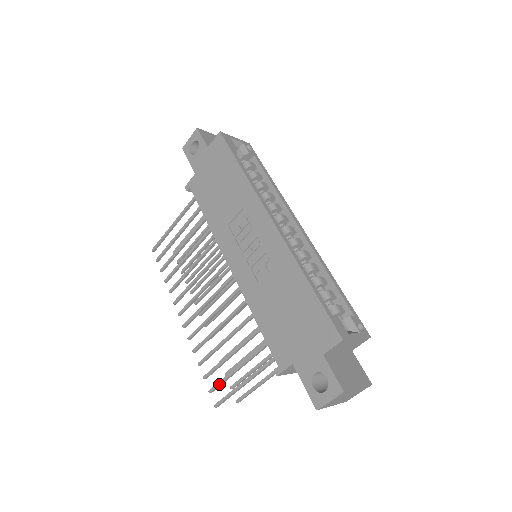
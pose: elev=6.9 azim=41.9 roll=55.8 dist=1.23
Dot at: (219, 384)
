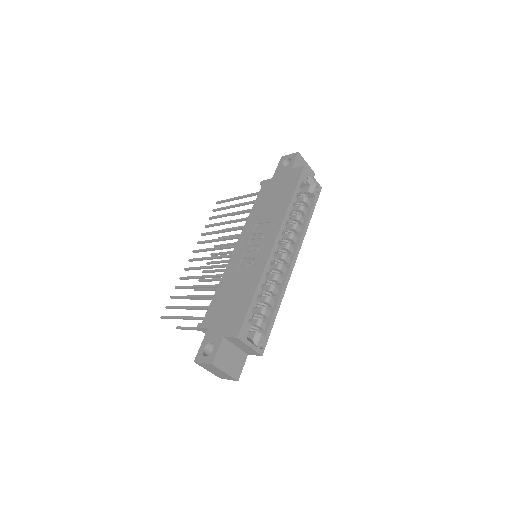
Dot at: (173, 307)
